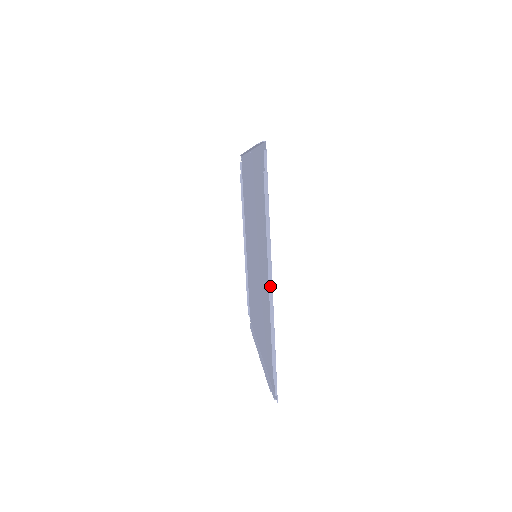
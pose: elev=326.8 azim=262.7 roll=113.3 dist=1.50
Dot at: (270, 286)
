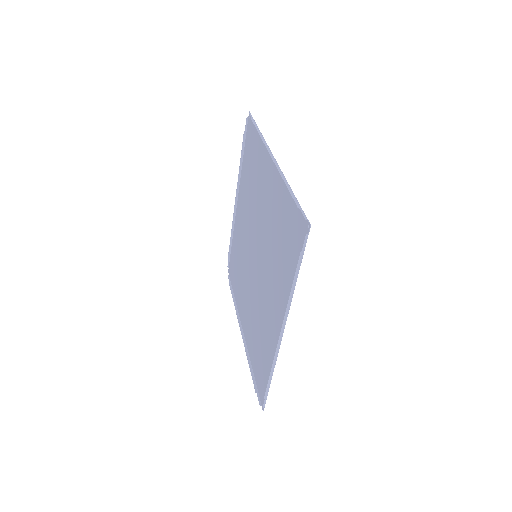
Dot at: (273, 158)
